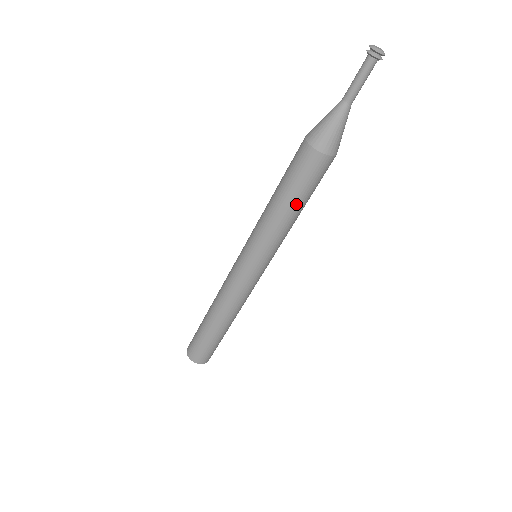
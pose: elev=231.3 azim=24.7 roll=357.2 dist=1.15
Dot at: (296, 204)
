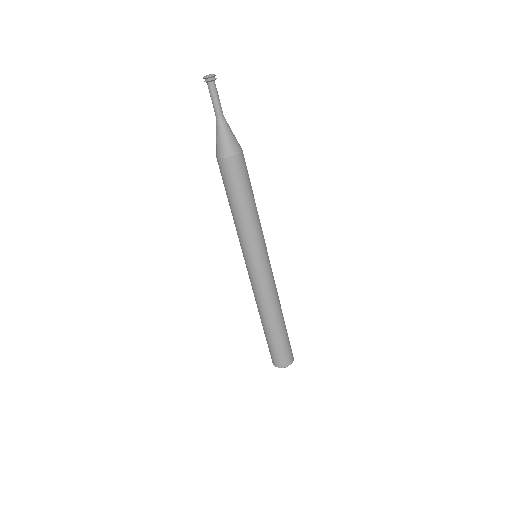
Dot at: (234, 202)
